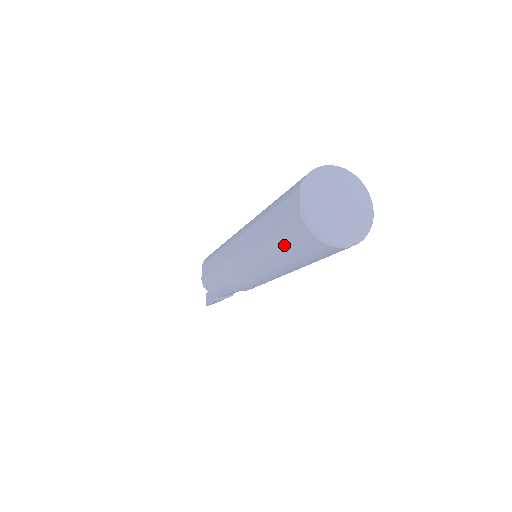
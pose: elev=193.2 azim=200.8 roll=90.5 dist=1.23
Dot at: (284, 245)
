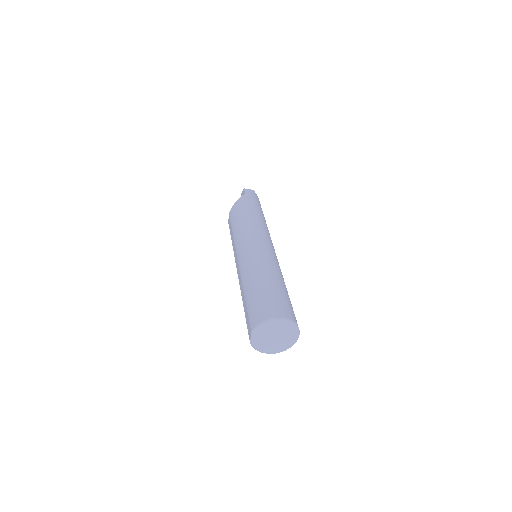
Dot at: occluded
